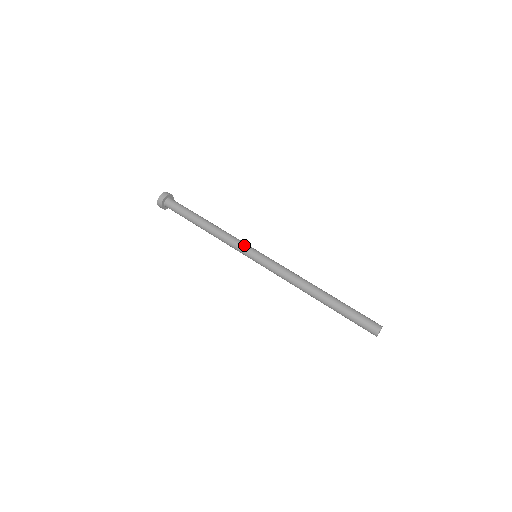
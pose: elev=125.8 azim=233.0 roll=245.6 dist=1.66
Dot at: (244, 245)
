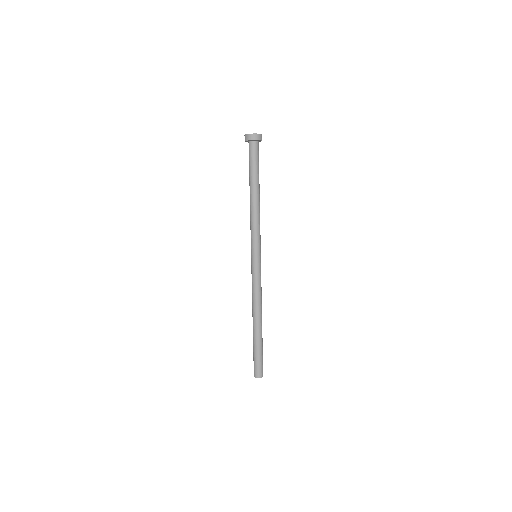
Dot at: (260, 242)
